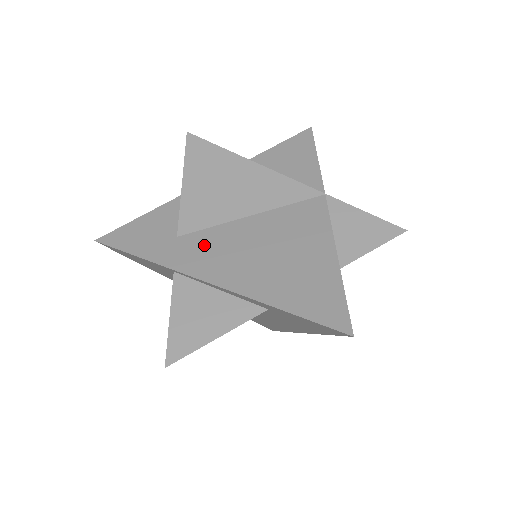
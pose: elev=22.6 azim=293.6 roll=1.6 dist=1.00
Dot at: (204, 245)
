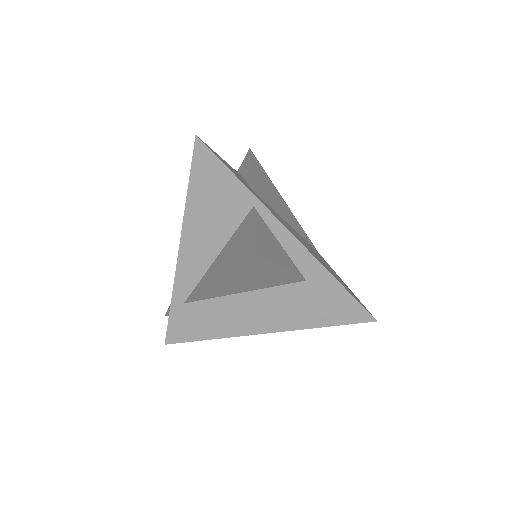
Dot at: (272, 210)
